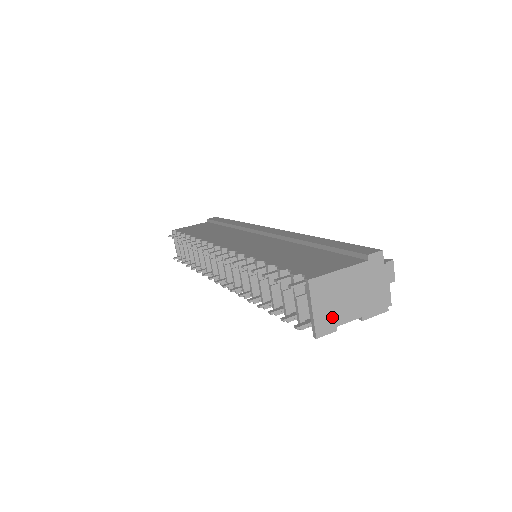
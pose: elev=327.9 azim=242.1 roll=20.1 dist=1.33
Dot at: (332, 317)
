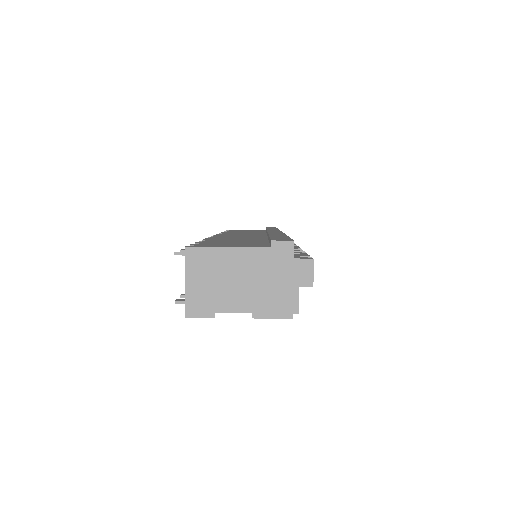
Dot at: (210, 299)
